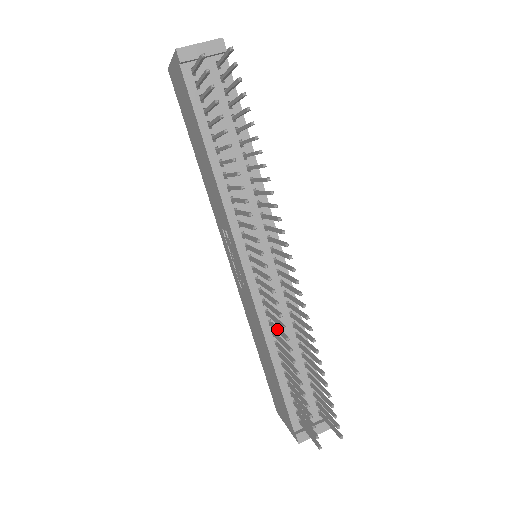
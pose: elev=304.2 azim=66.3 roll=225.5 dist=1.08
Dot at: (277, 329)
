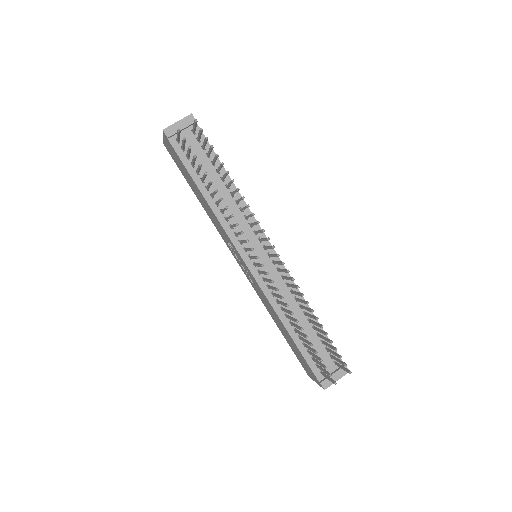
Dot at: (281, 302)
